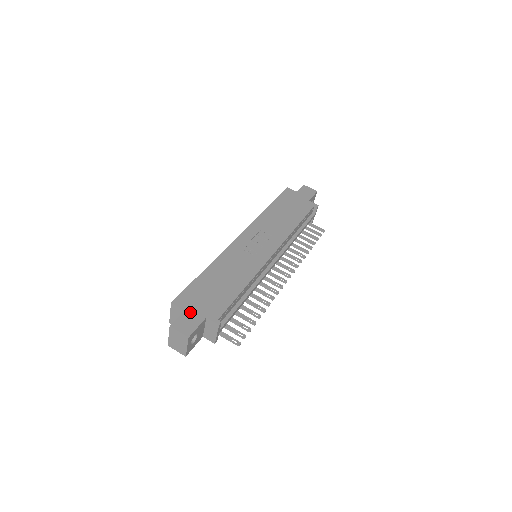
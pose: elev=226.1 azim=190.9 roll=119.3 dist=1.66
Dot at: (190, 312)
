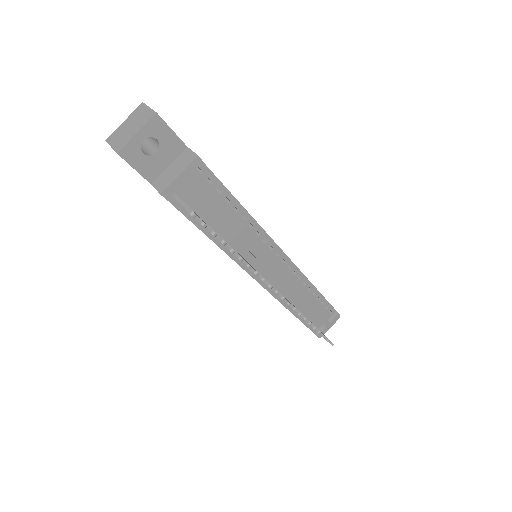
Dot at: occluded
